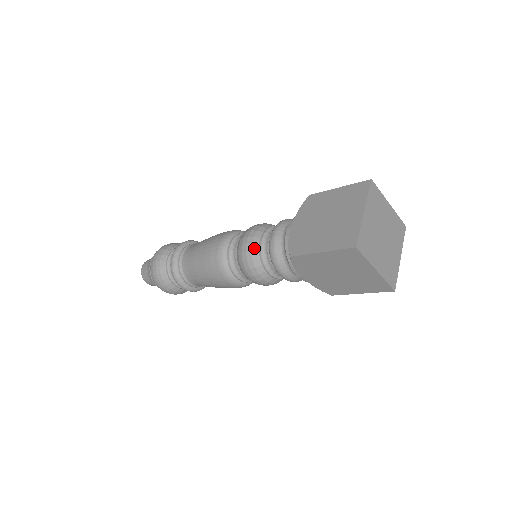
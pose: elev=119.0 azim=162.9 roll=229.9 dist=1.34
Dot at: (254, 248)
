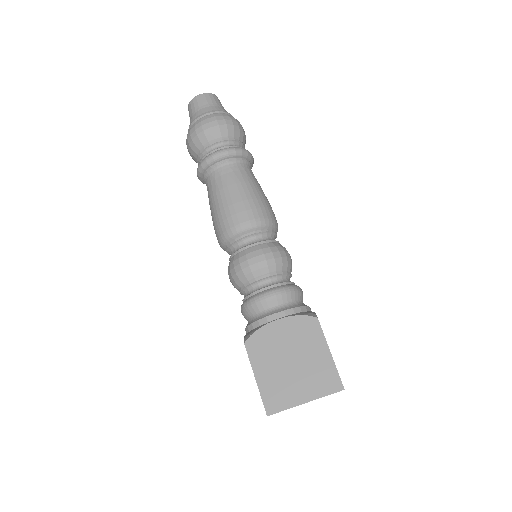
Dot at: (249, 276)
